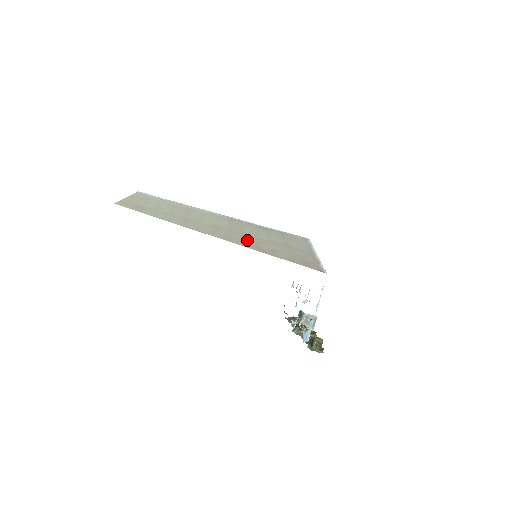
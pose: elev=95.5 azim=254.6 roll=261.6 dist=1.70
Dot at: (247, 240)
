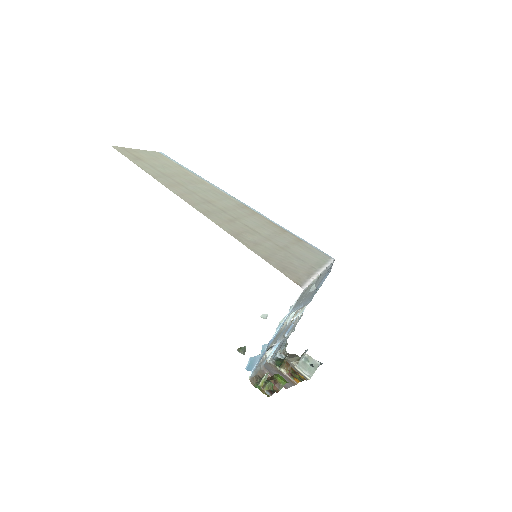
Dot at: (233, 224)
